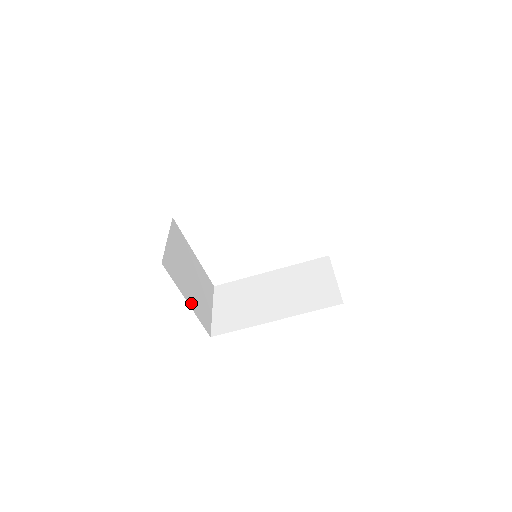
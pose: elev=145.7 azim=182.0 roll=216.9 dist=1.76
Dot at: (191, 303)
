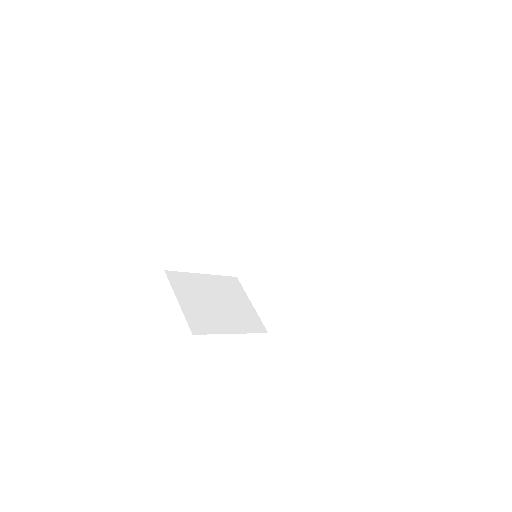
Dot at: (235, 329)
